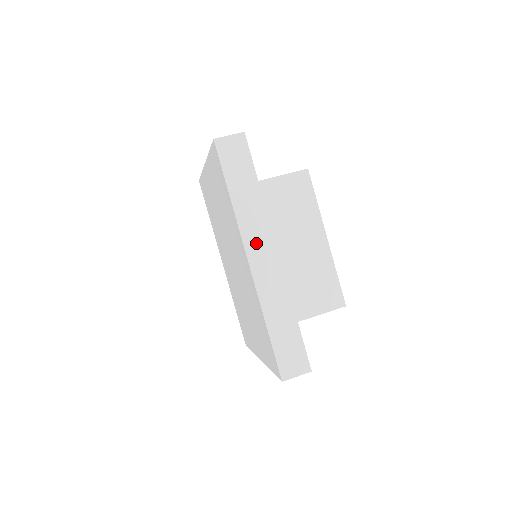
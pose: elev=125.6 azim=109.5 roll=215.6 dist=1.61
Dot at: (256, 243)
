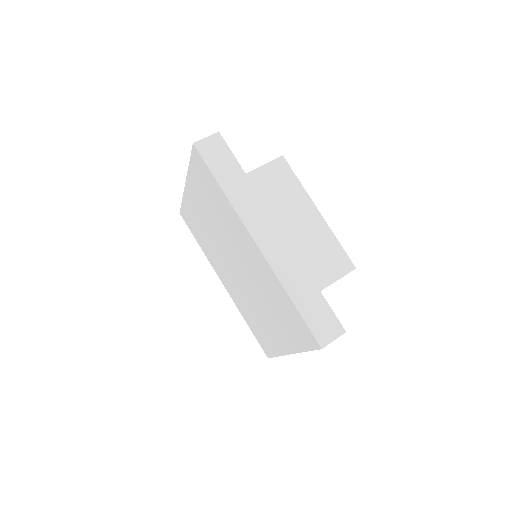
Dot at: (258, 225)
